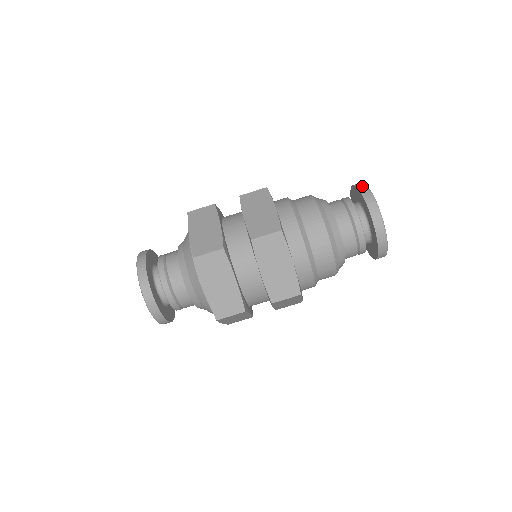
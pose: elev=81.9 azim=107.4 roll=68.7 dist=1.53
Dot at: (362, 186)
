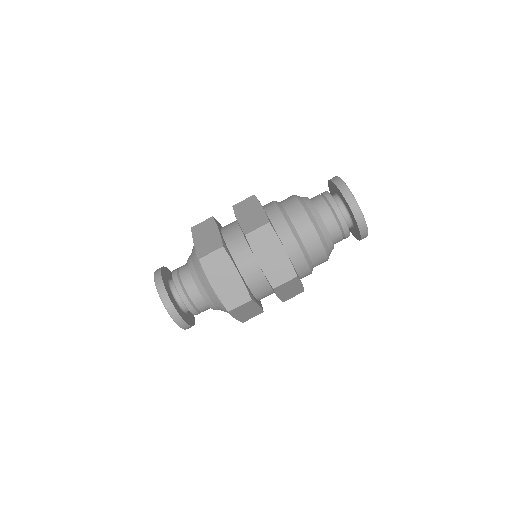
Dot at: (335, 178)
